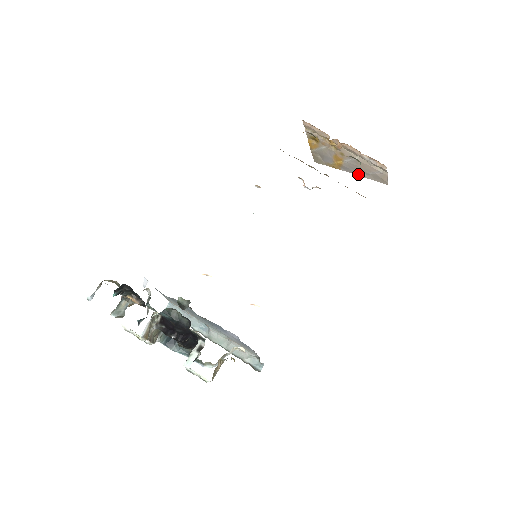
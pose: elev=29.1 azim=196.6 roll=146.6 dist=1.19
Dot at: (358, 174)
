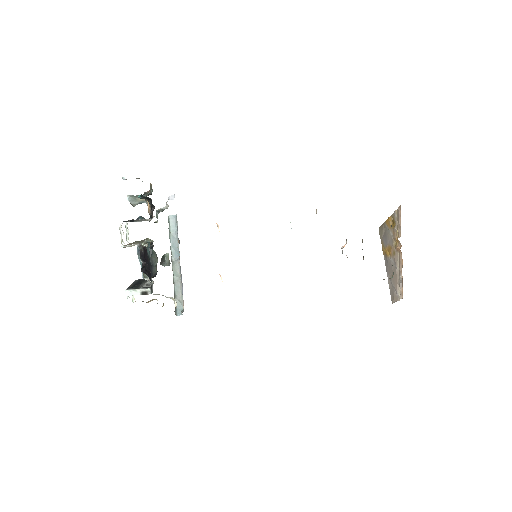
Dot at: (388, 273)
